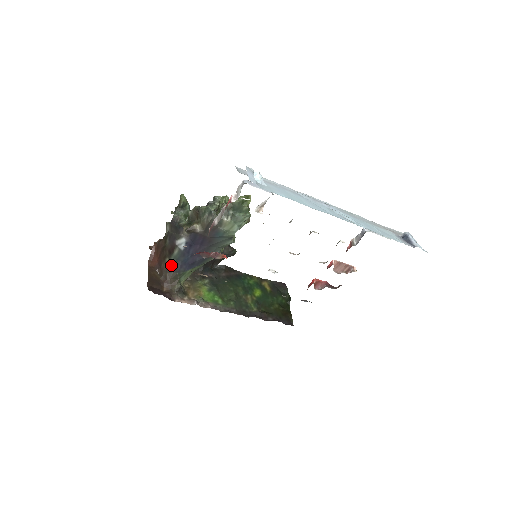
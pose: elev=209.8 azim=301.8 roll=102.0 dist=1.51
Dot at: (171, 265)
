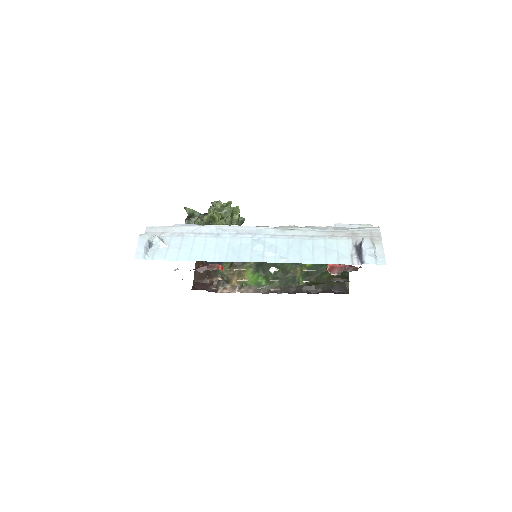
Dot at: (206, 262)
